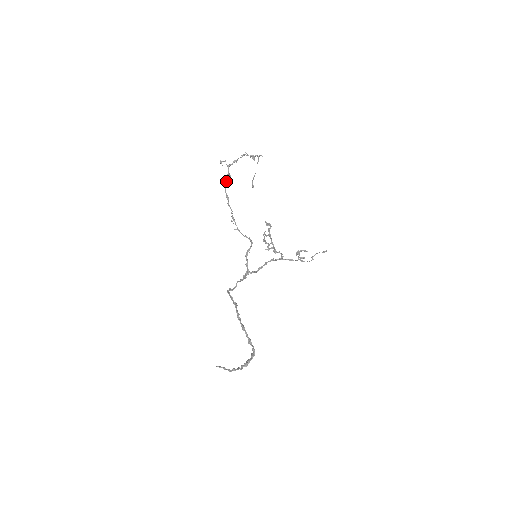
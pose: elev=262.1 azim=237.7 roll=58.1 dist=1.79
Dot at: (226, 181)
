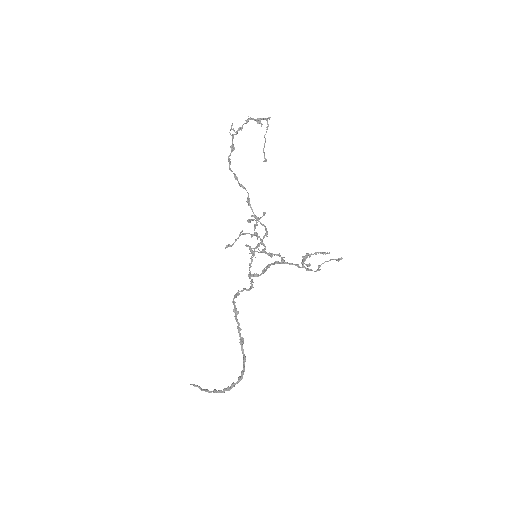
Dot at: (228, 157)
